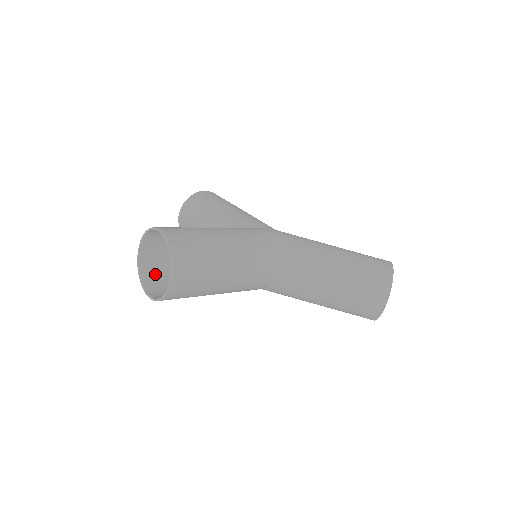
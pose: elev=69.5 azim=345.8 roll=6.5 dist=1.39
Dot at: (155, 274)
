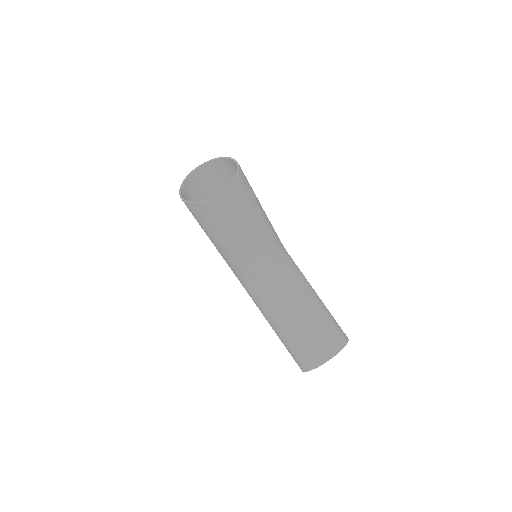
Dot at: (191, 194)
